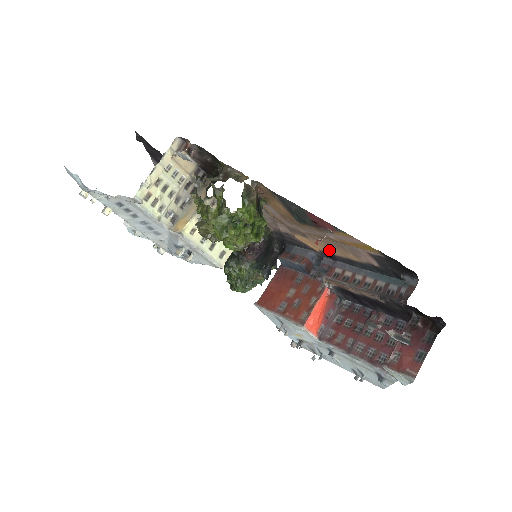
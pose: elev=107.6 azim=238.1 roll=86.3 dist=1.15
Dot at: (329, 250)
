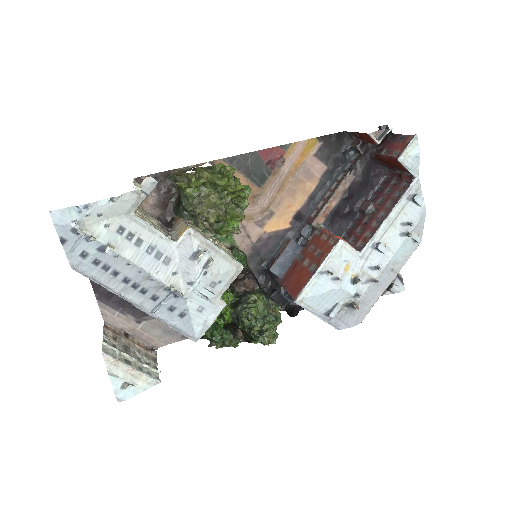
Dot at: (294, 207)
